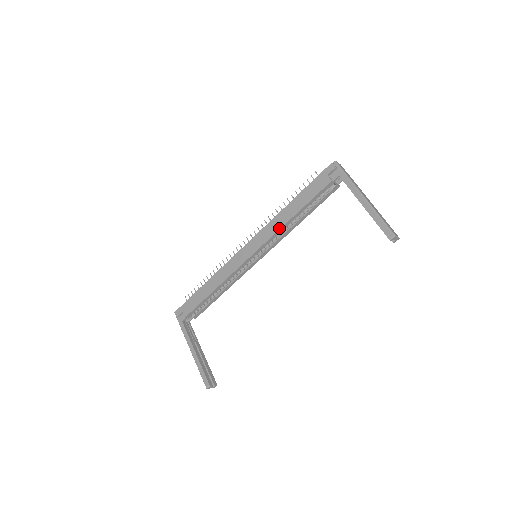
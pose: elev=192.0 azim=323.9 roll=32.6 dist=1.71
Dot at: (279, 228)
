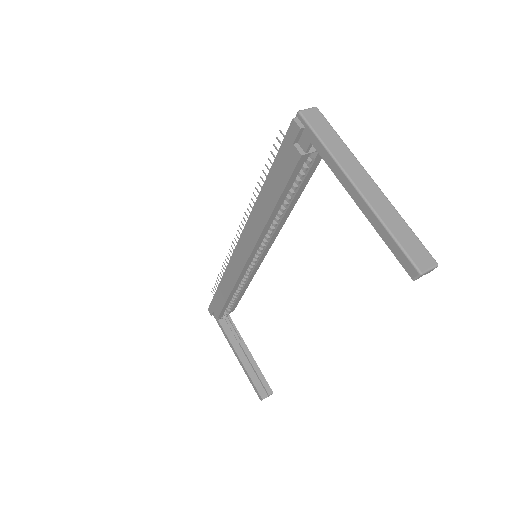
Dot at: (261, 228)
